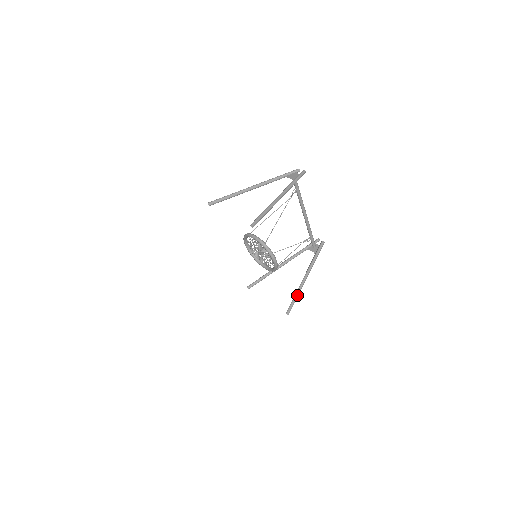
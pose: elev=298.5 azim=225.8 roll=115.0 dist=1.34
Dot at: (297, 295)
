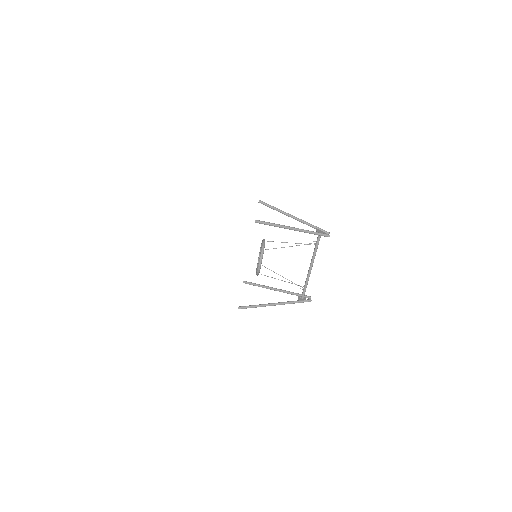
Dot at: (257, 306)
